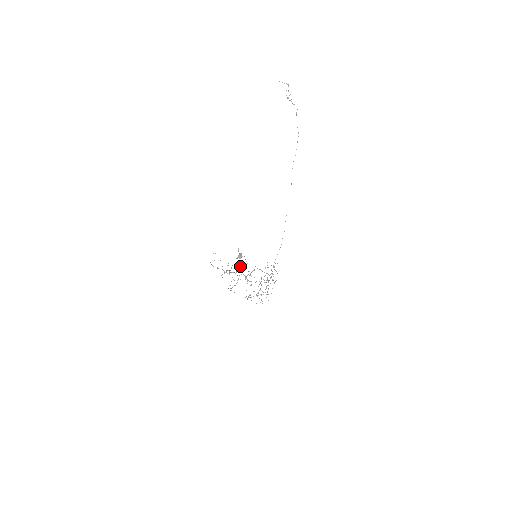
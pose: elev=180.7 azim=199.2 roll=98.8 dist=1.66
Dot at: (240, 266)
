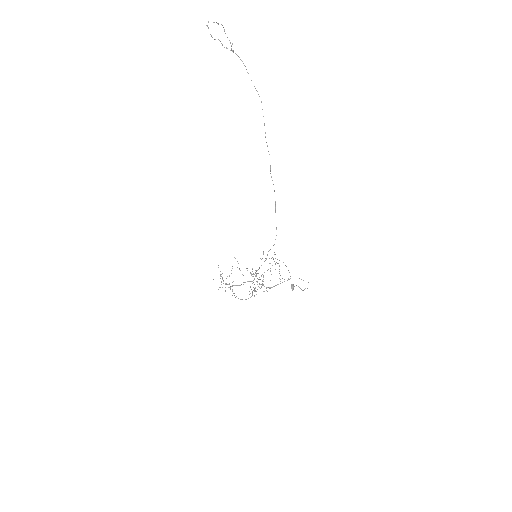
Dot at: occluded
